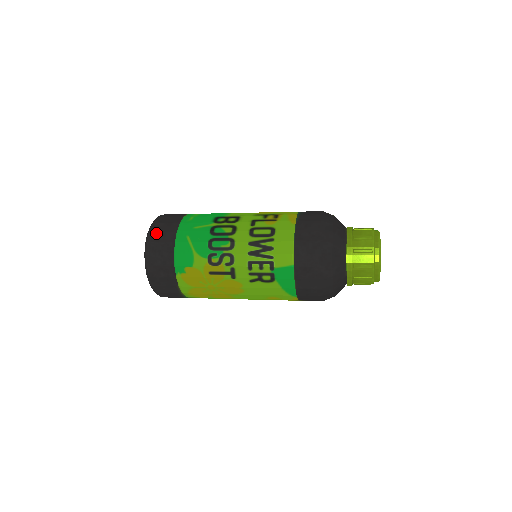
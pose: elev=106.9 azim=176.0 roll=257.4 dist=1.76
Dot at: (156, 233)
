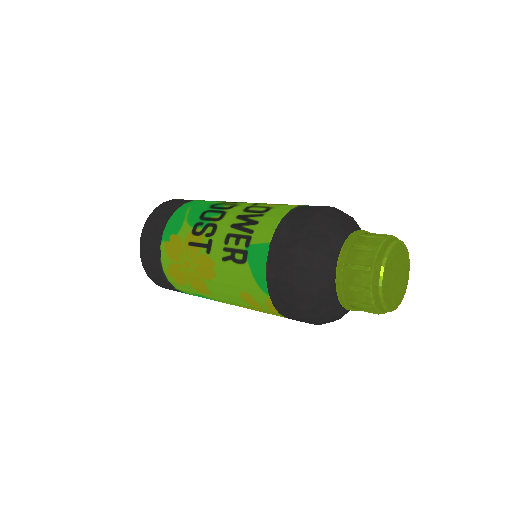
Dot at: (167, 203)
